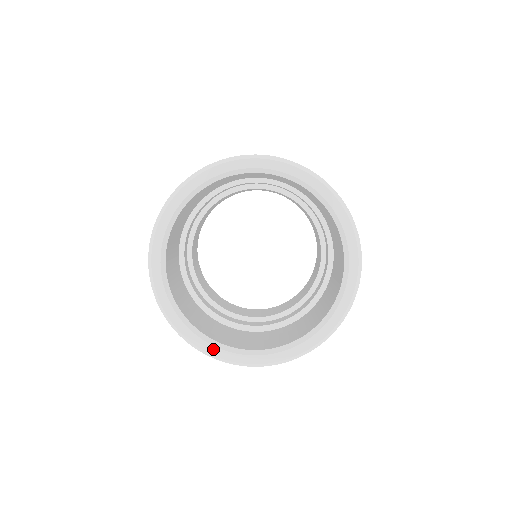
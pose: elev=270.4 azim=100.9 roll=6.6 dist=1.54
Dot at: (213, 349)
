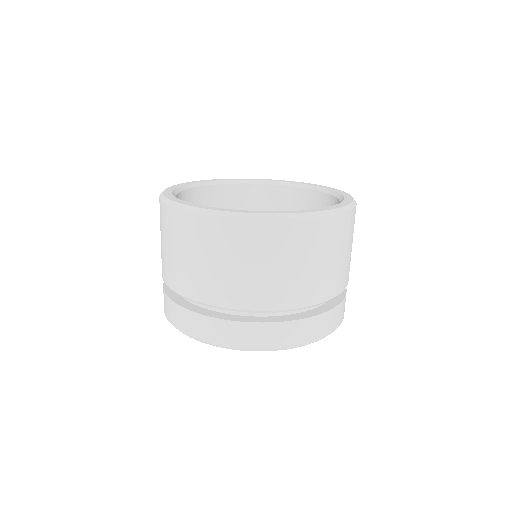
Dot at: (227, 210)
